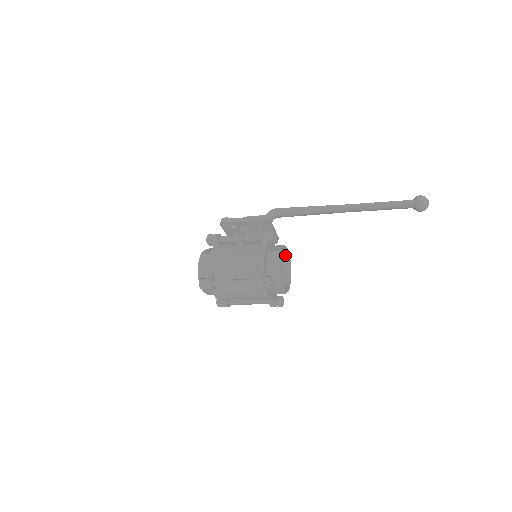
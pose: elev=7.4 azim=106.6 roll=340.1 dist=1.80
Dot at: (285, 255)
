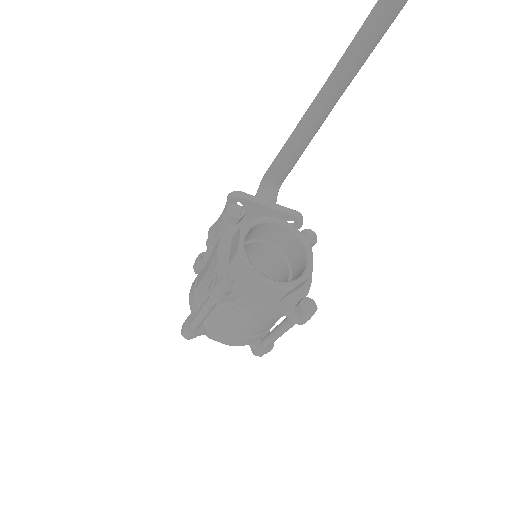
Dot at: (283, 230)
